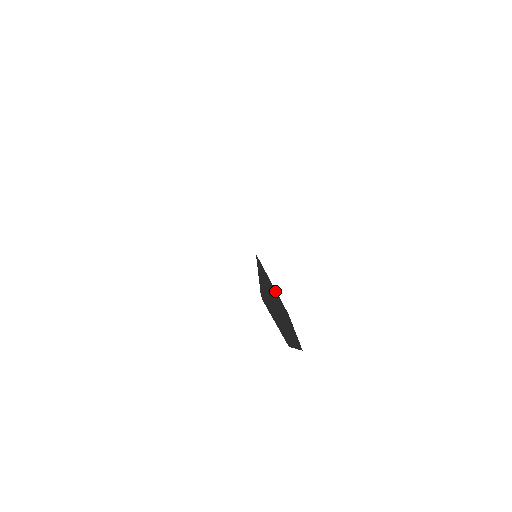
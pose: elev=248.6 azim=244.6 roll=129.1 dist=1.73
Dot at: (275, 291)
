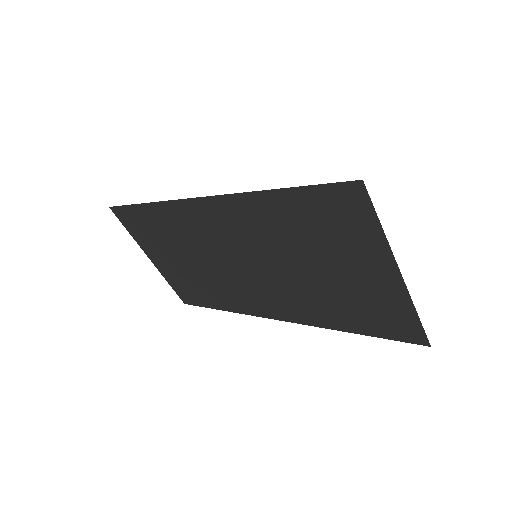
Dot at: (317, 300)
